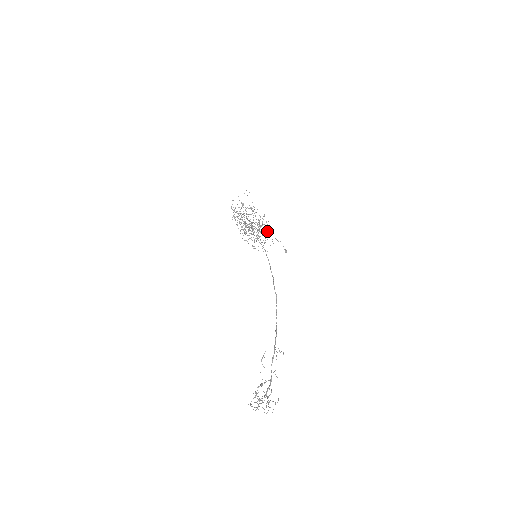
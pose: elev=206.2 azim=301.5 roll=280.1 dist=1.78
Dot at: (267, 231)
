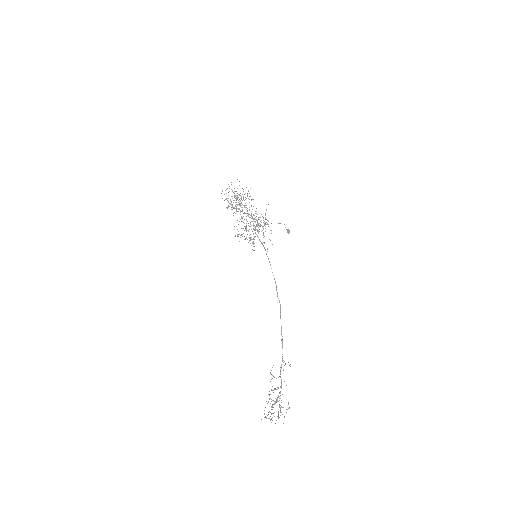
Dot at: occluded
